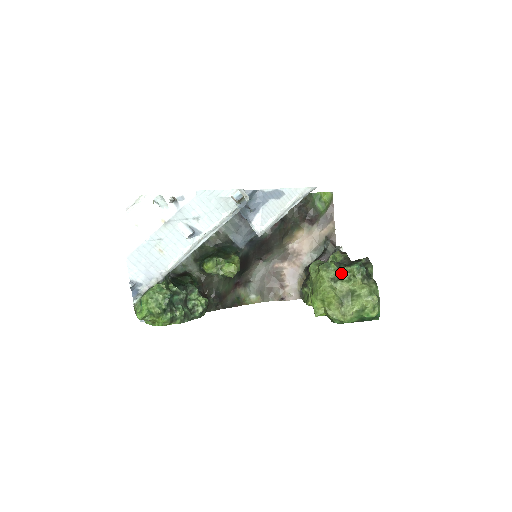
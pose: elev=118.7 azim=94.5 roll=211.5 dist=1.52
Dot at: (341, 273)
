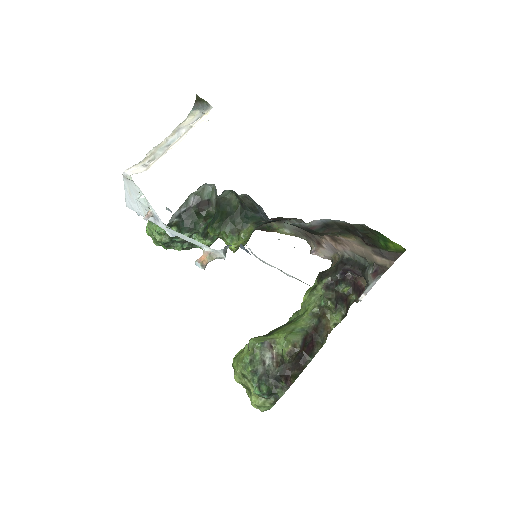
Dot at: (251, 379)
